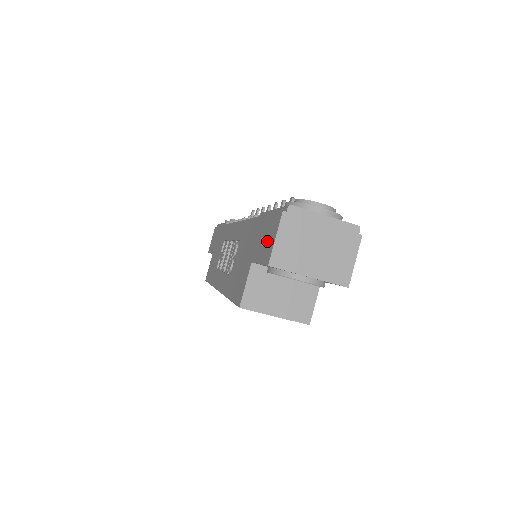
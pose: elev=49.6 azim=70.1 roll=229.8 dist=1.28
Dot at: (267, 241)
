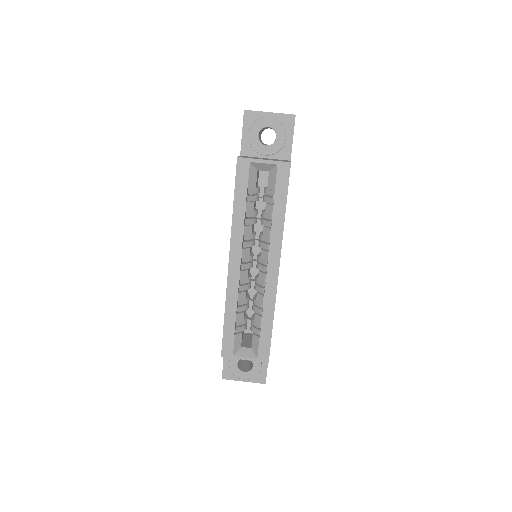
Dot at: occluded
